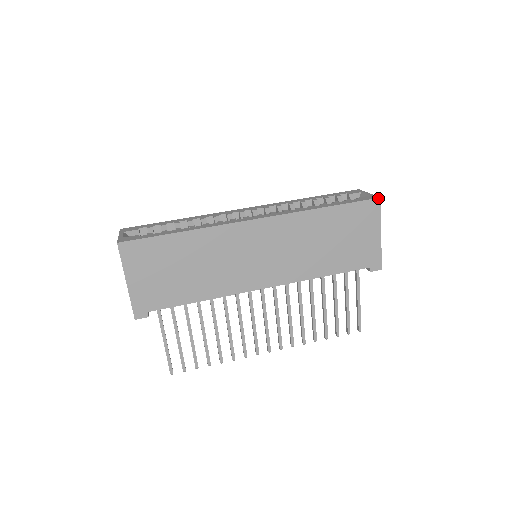
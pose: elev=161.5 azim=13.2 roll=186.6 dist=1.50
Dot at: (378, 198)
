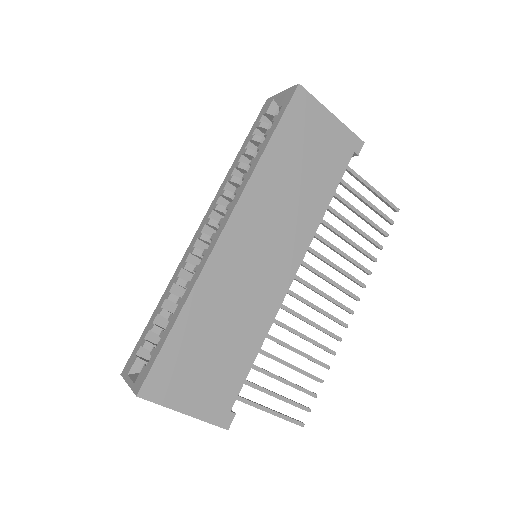
Dot at: (297, 86)
